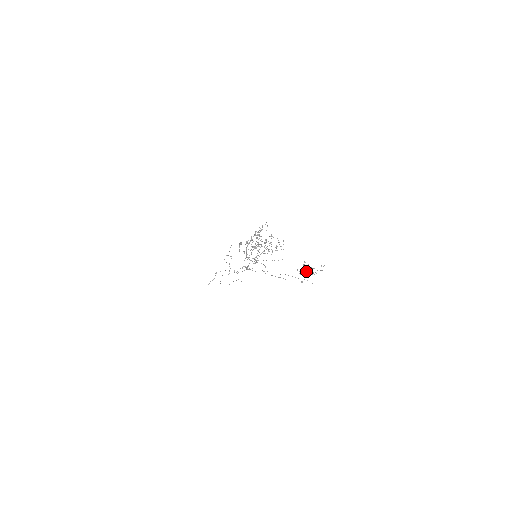
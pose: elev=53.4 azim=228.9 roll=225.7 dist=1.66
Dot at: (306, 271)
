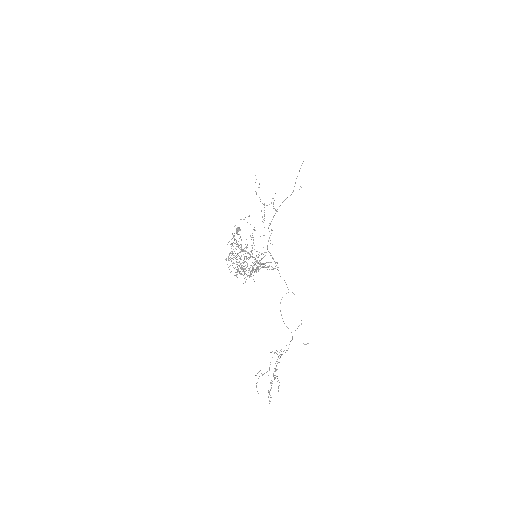
Dot at: (279, 355)
